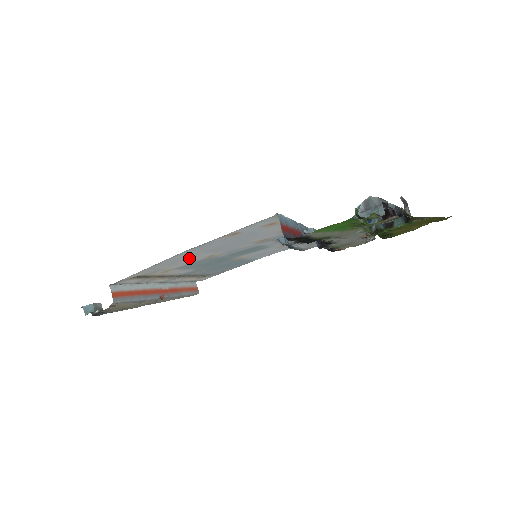
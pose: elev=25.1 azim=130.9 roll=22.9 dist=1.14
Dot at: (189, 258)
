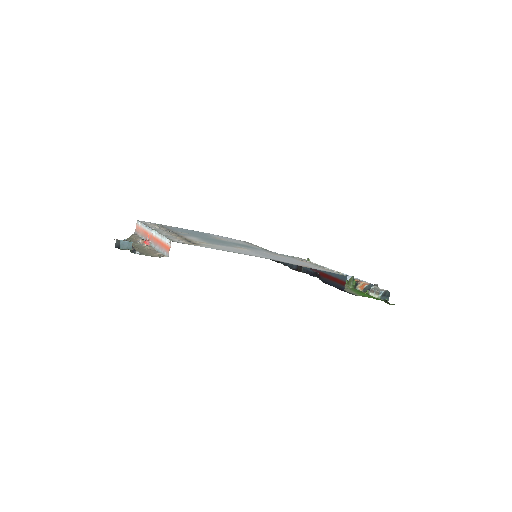
Dot at: (242, 250)
